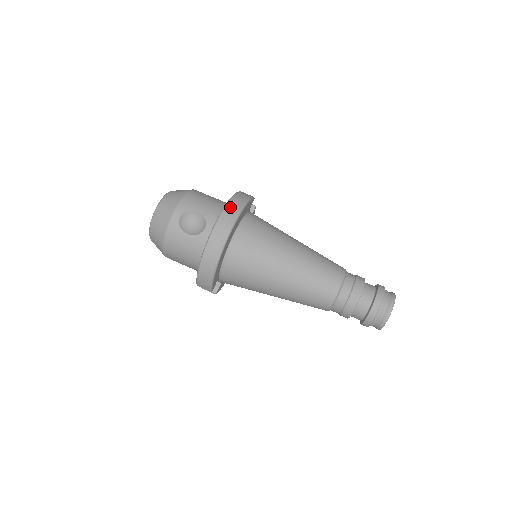
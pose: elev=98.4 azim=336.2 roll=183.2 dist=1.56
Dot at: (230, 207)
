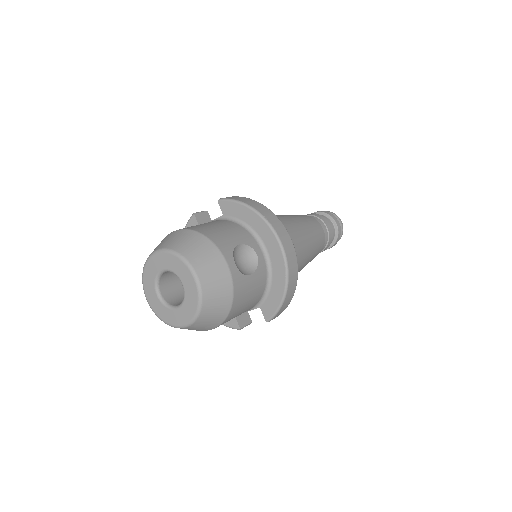
Dot at: (266, 214)
